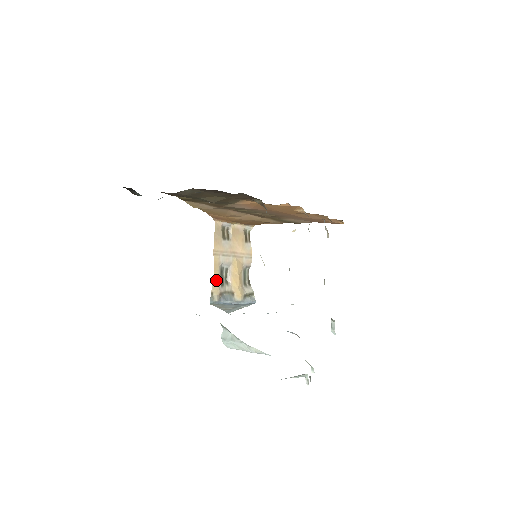
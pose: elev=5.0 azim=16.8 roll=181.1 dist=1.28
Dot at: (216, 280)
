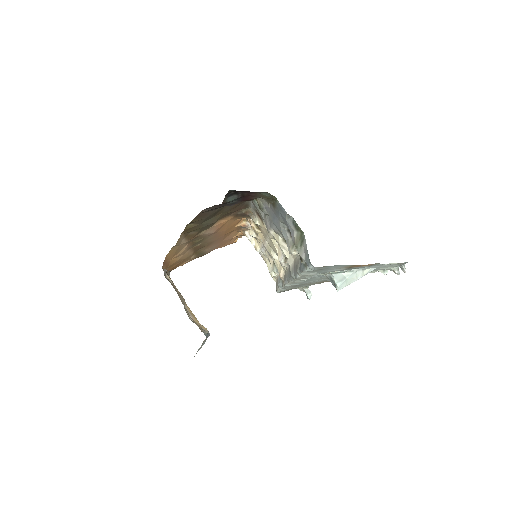
Dot at: (192, 319)
